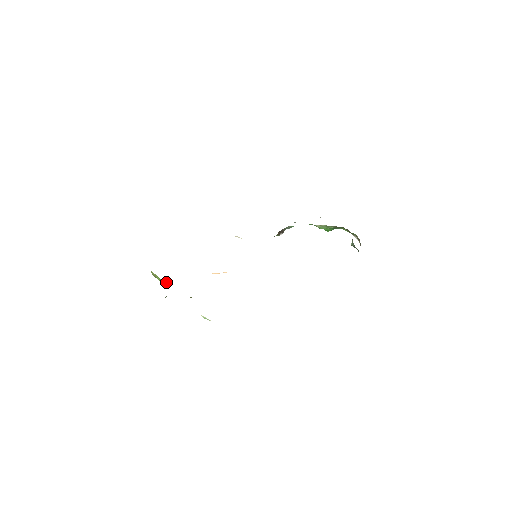
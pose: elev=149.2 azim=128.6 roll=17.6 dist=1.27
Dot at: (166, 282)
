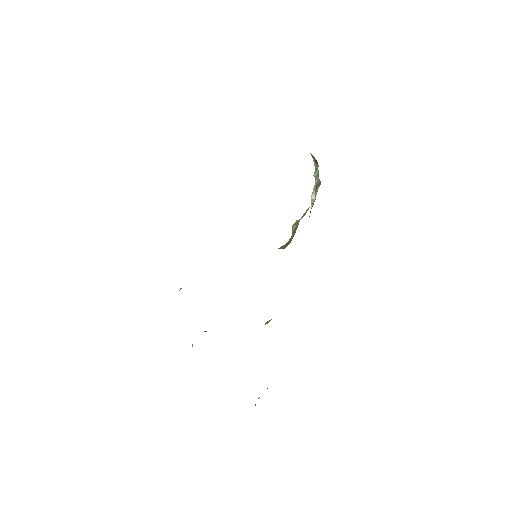
Dot at: occluded
